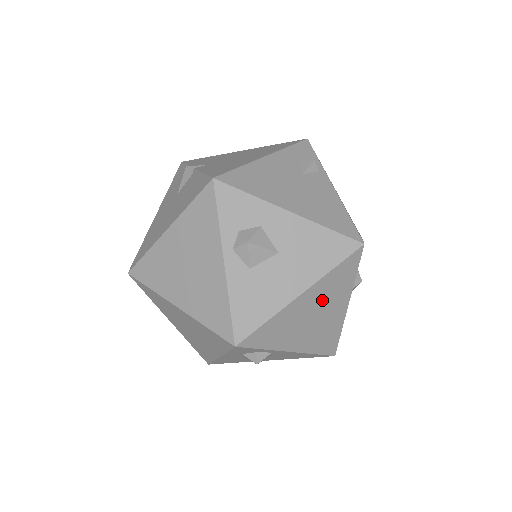
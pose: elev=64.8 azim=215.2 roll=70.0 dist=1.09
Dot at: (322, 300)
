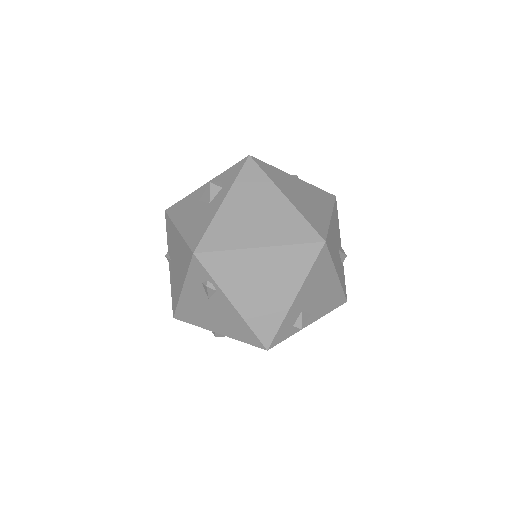
Dot at: occluded
